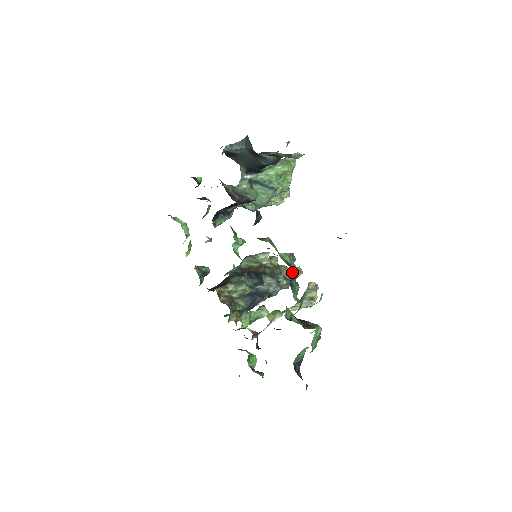
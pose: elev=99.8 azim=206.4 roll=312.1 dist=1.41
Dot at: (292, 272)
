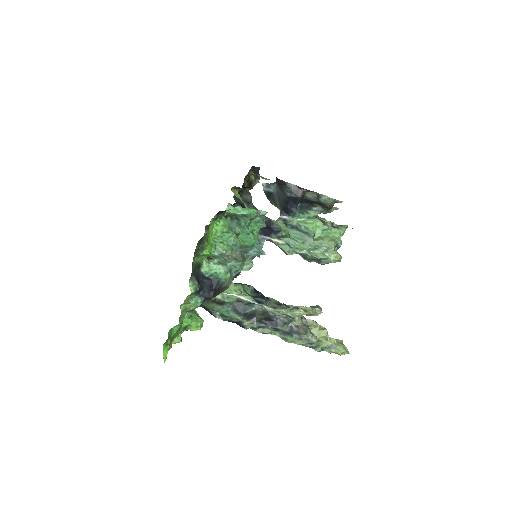
Dot at: (240, 205)
